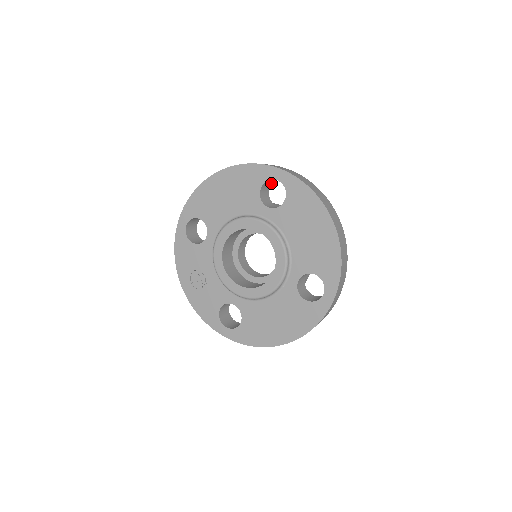
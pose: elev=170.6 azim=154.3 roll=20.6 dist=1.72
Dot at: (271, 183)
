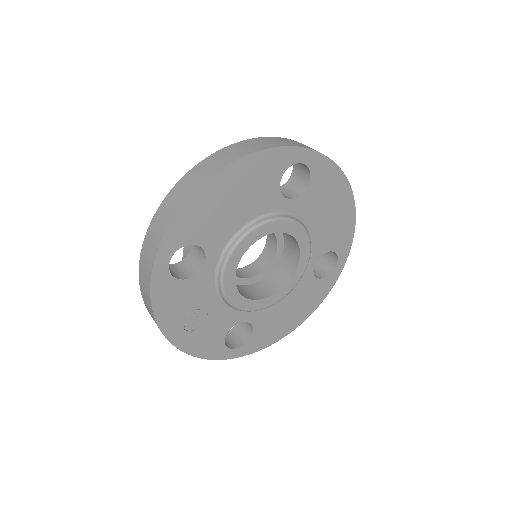
Dot at: occluded
